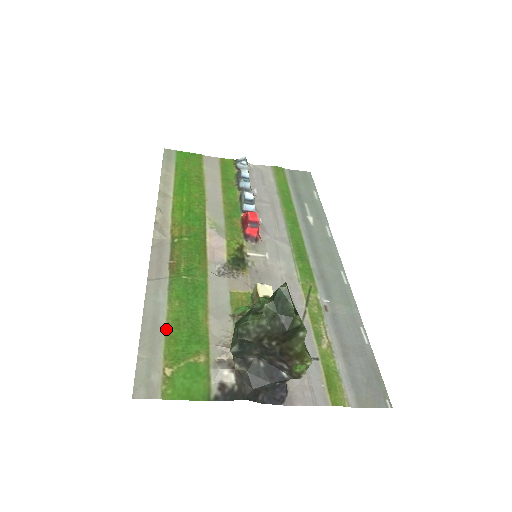
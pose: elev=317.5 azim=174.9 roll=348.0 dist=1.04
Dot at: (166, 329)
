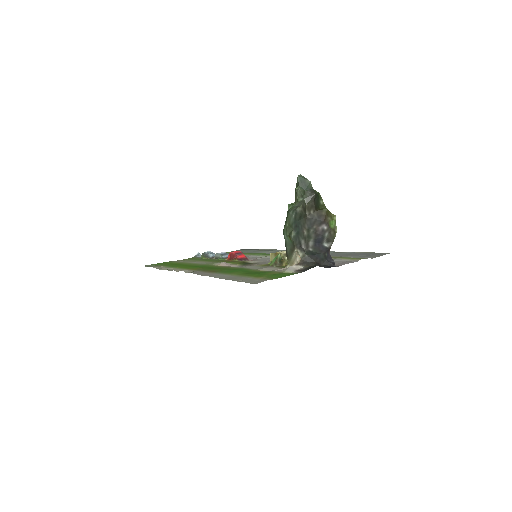
Dot at: (241, 276)
